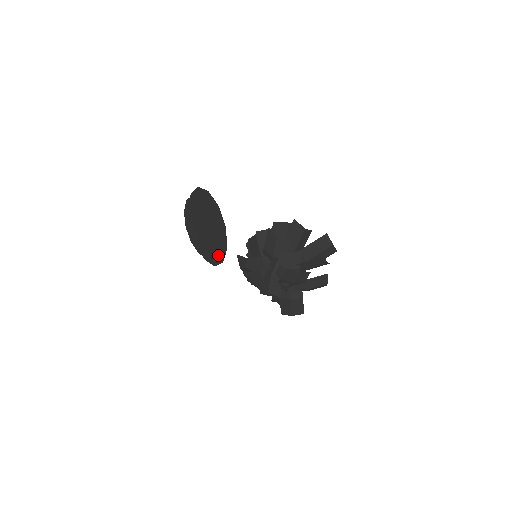
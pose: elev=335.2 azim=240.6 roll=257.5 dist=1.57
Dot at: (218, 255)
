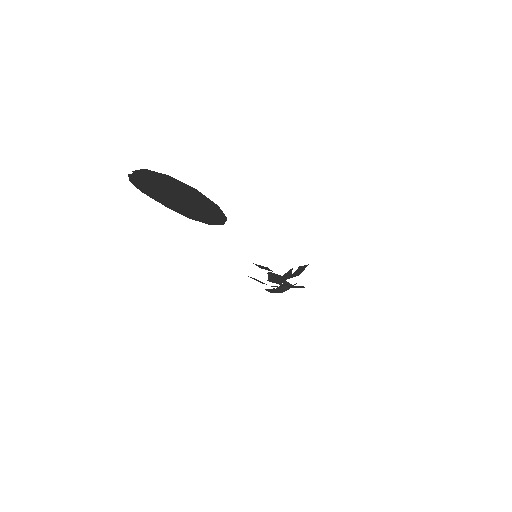
Dot at: (184, 213)
